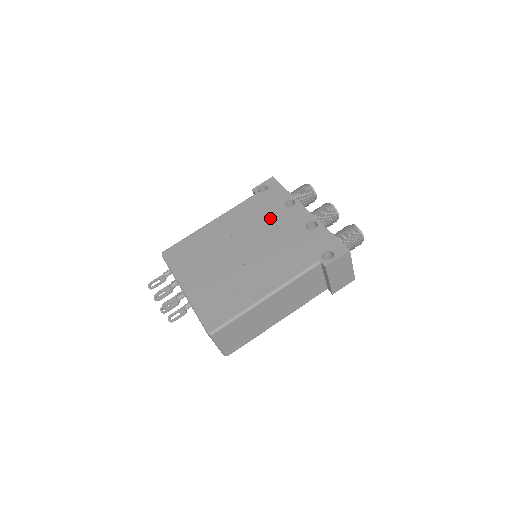
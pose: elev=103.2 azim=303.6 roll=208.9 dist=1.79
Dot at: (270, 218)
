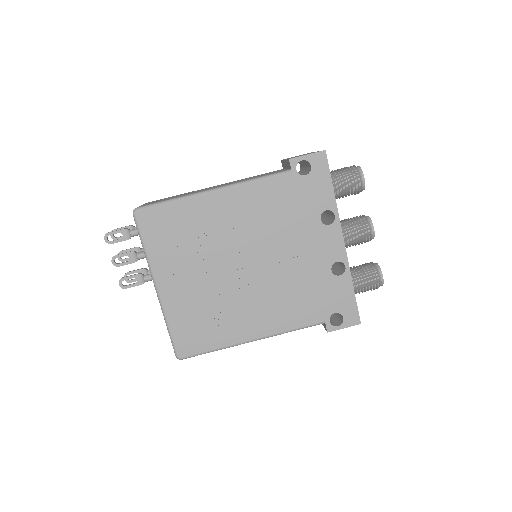
Dot at: (295, 230)
